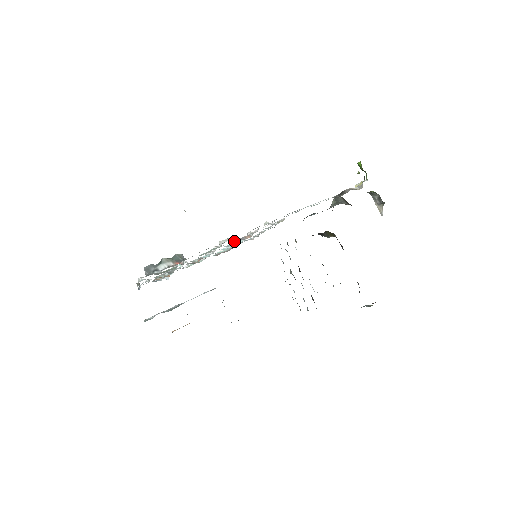
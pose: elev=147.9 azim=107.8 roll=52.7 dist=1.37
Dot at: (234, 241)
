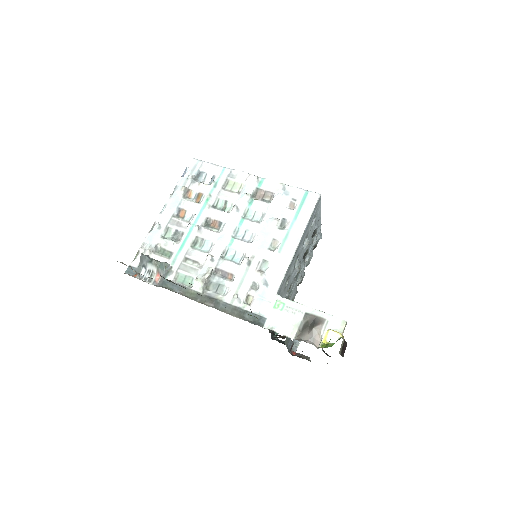
Dot at: (219, 270)
